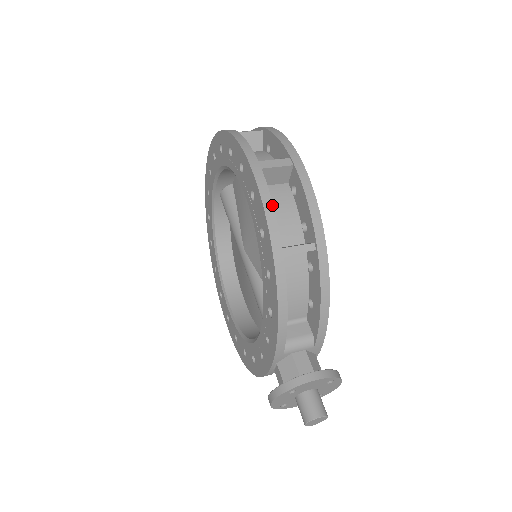
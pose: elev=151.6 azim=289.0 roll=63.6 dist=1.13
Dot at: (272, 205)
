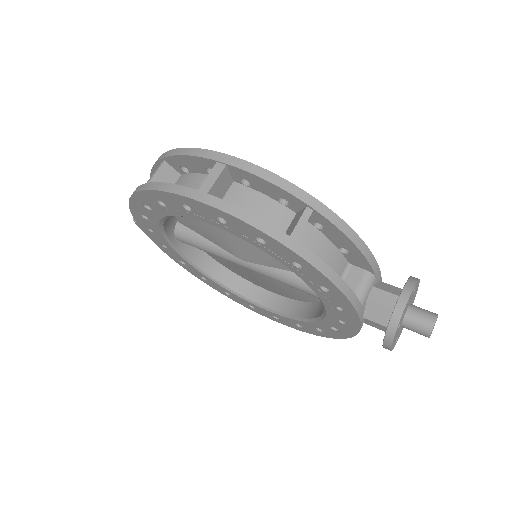
Dot at: (248, 213)
